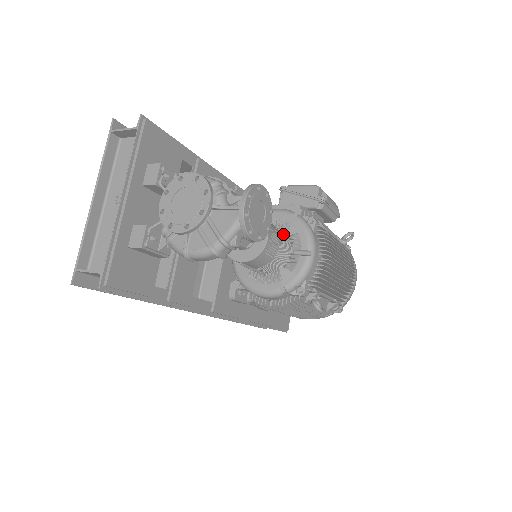
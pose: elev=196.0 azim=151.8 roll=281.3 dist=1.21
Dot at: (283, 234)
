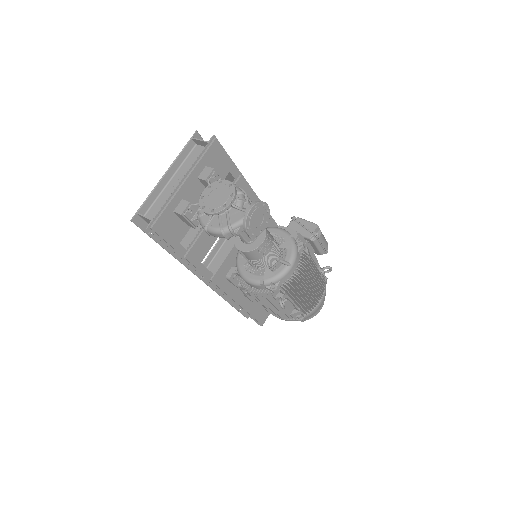
Dot at: (277, 245)
